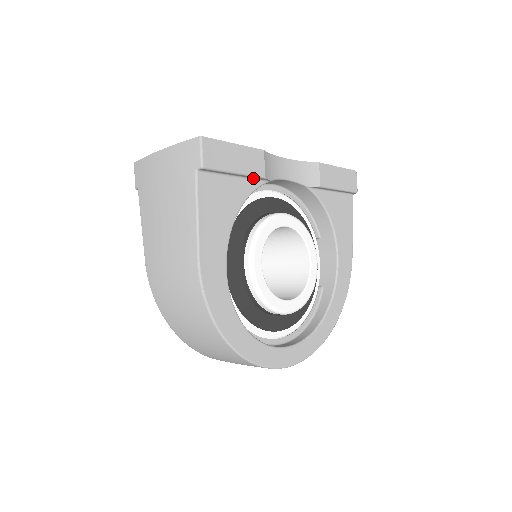
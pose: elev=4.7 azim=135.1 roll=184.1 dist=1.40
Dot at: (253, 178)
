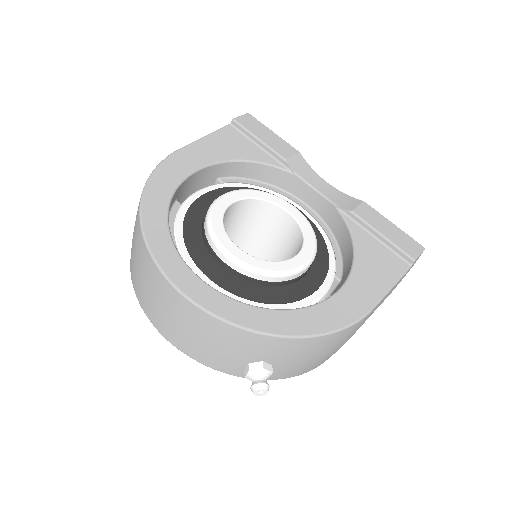
Dot at: (276, 158)
